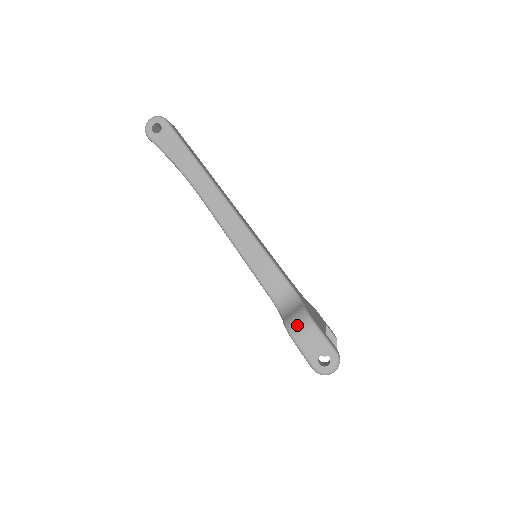
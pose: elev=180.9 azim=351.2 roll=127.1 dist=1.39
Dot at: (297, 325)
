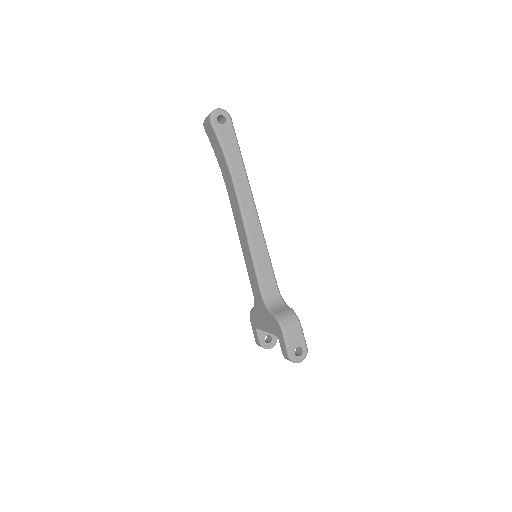
Dot at: (288, 321)
